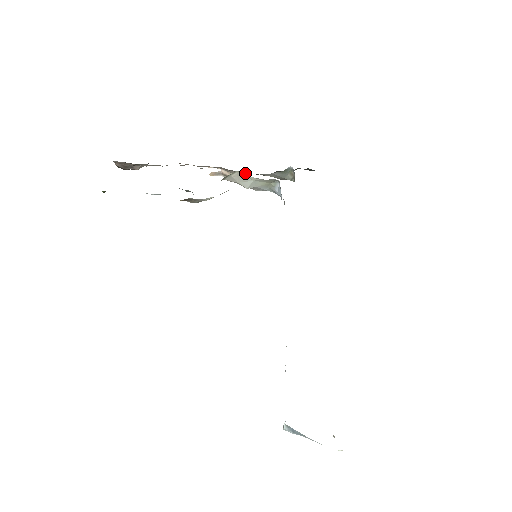
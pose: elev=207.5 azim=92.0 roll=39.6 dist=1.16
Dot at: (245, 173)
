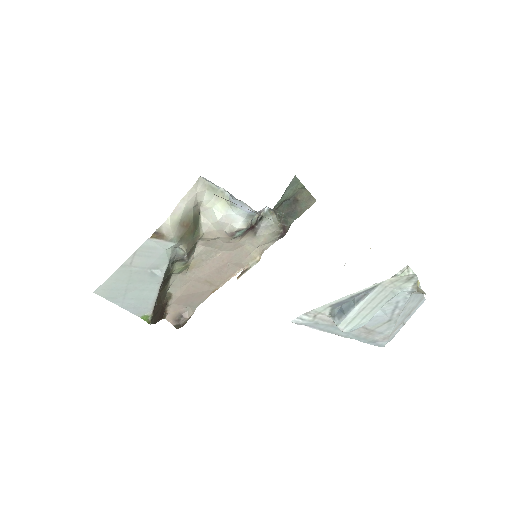
Dot at: (202, 206)
